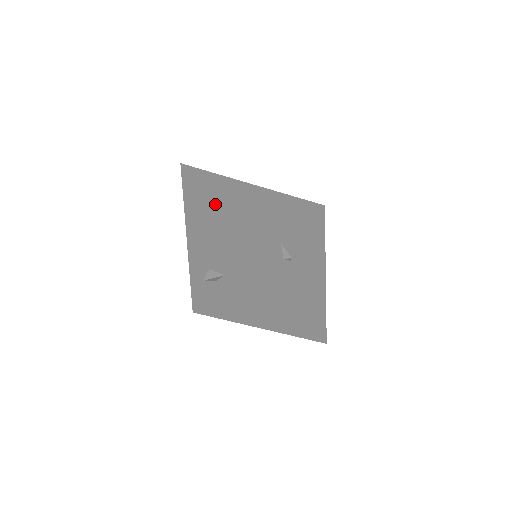
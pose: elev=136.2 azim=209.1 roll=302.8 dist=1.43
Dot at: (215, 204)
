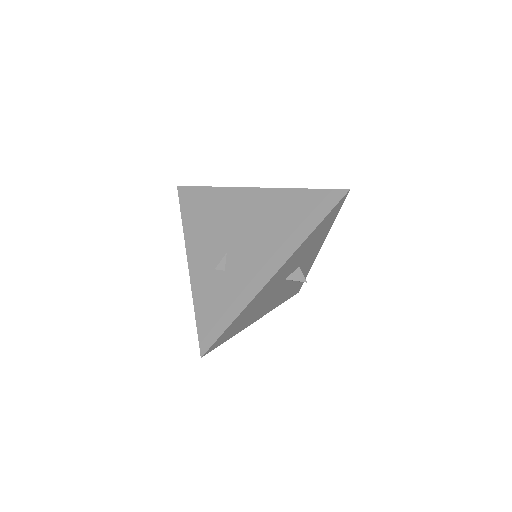
Dot at: (183, 219)
